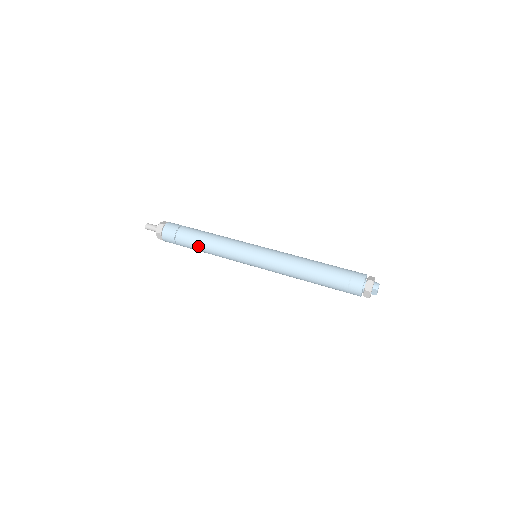
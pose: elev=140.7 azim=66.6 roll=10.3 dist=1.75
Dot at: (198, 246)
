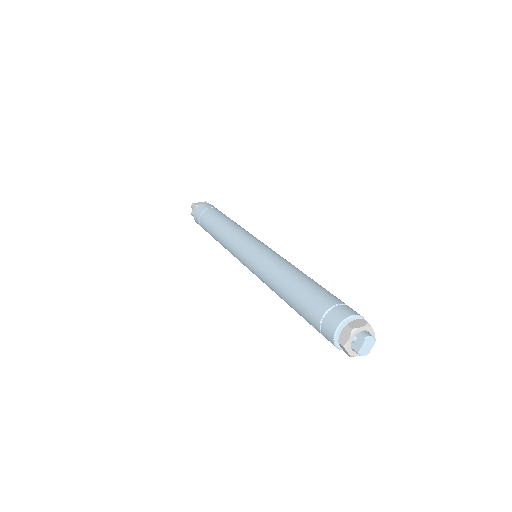
Dot at: (214, 222)
